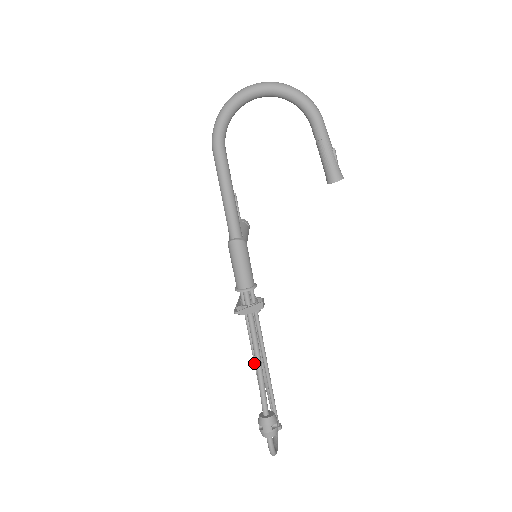
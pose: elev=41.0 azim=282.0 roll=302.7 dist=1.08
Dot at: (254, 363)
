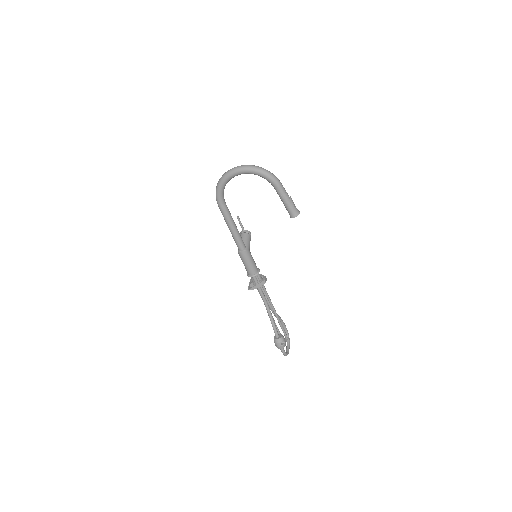
Dot at: occluded
